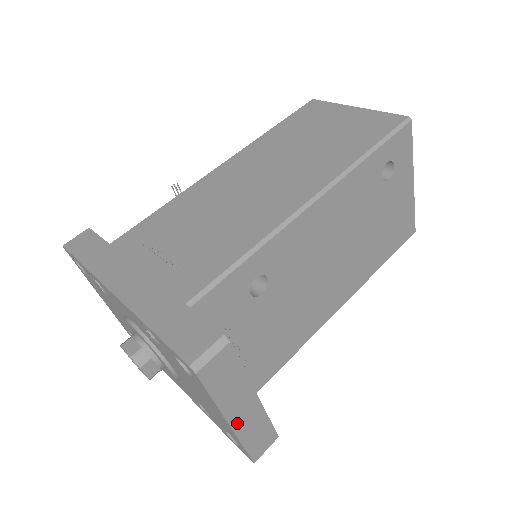
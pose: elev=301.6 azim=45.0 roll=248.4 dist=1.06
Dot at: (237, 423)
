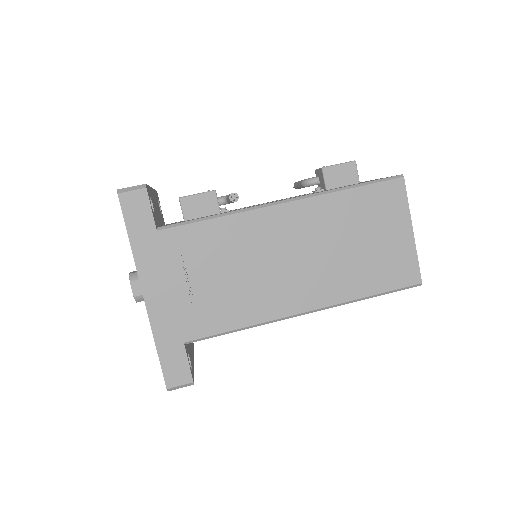
Dot at: occluded
